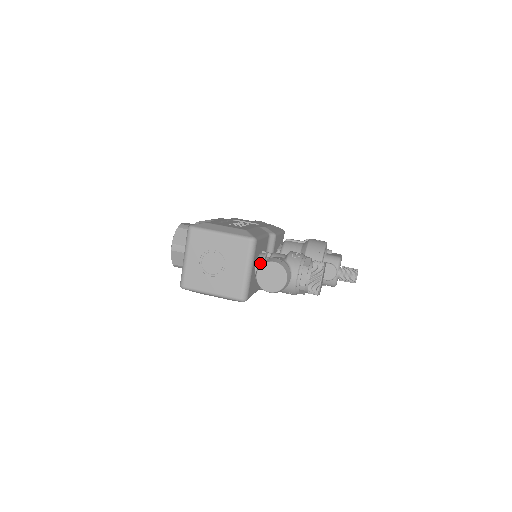
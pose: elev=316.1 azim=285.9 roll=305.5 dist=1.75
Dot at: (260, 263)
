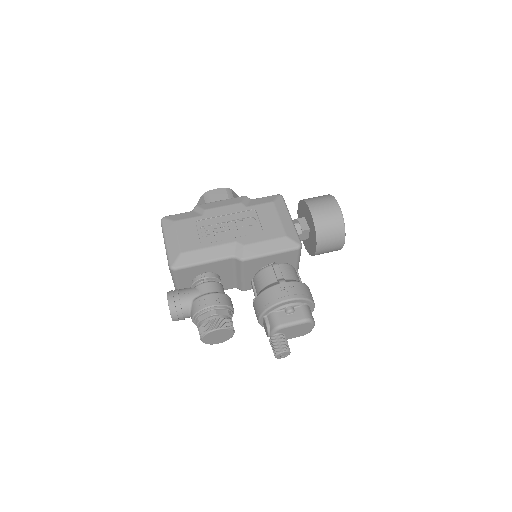
Dot at: (192, 283)
